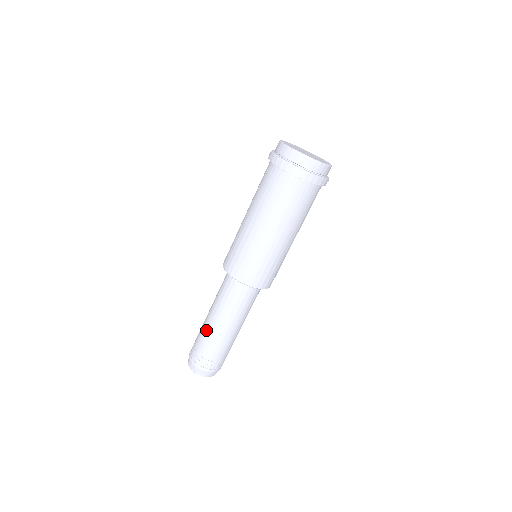
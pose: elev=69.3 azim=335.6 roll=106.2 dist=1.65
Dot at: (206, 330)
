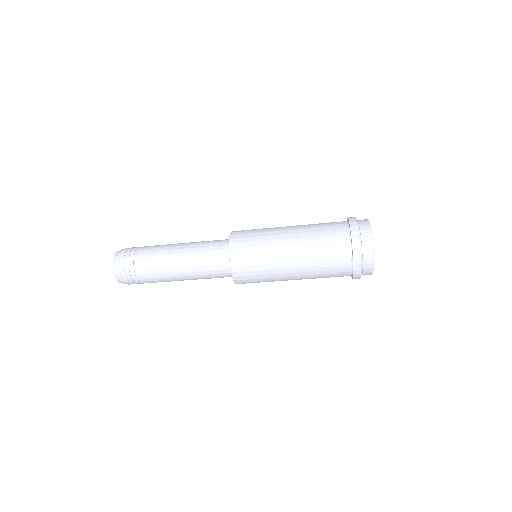
Dot at: (161, 258)
